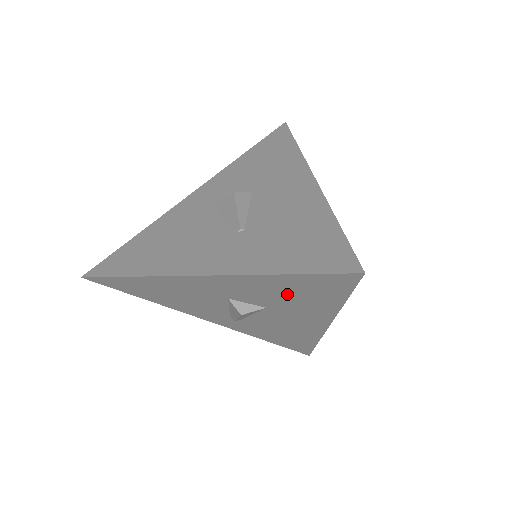
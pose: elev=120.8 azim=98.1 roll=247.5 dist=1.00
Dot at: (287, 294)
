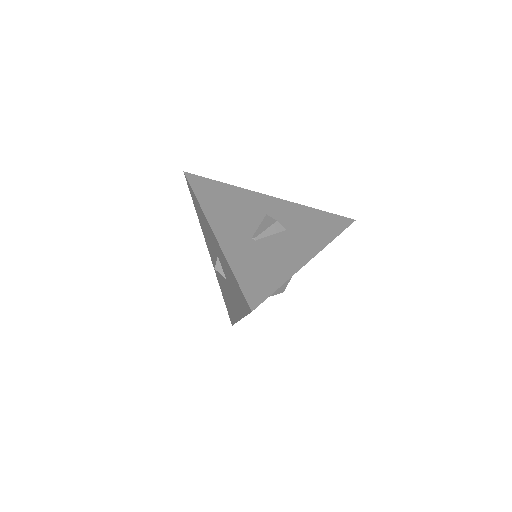
Dot at: (233, 284)
